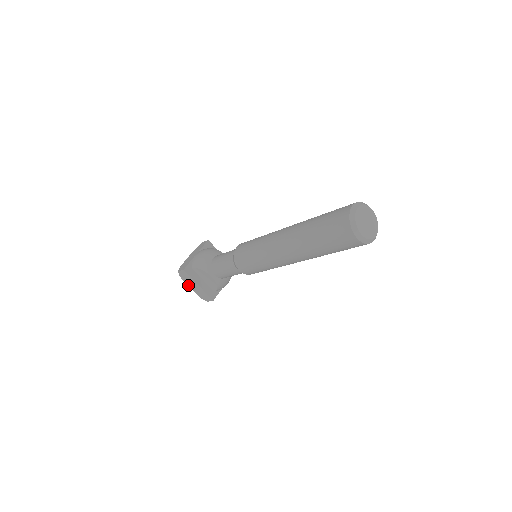
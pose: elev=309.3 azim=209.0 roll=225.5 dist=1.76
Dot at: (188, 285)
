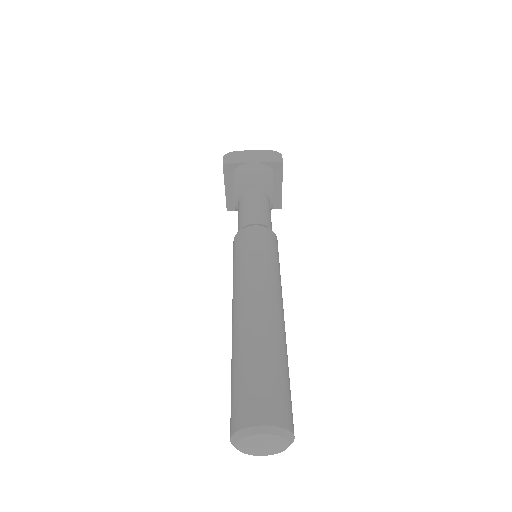
Dot at: occluded
